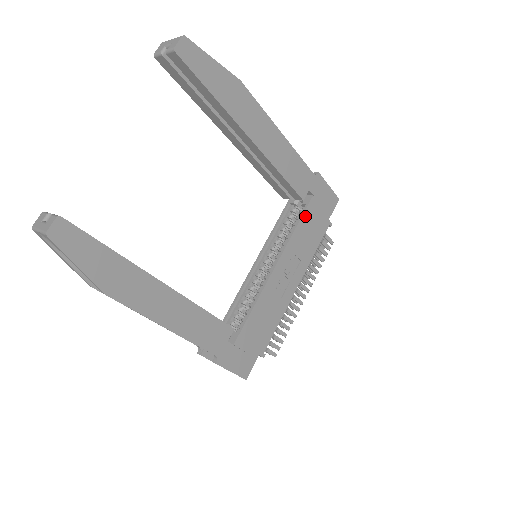
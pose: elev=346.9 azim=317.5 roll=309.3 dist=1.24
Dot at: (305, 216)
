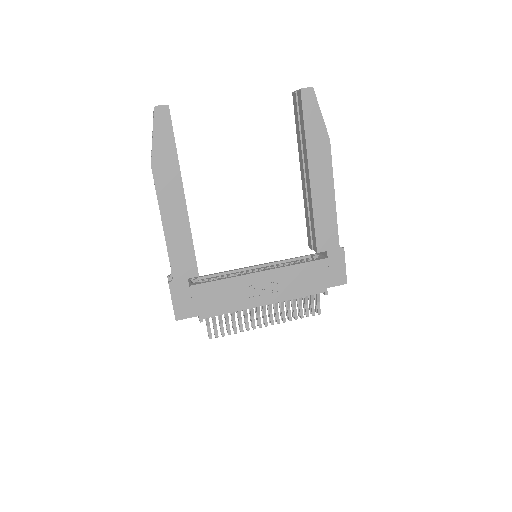
Dot at: (310, 265)
